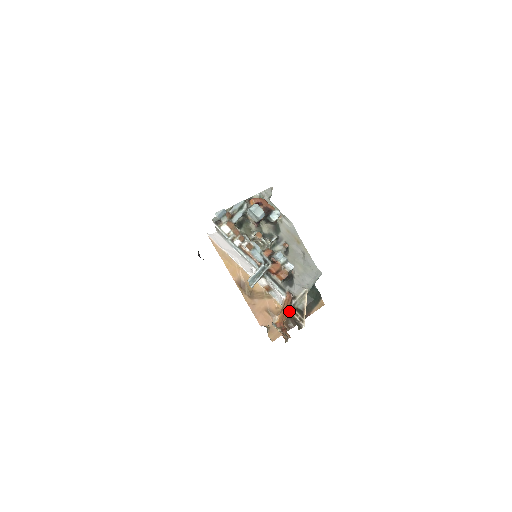
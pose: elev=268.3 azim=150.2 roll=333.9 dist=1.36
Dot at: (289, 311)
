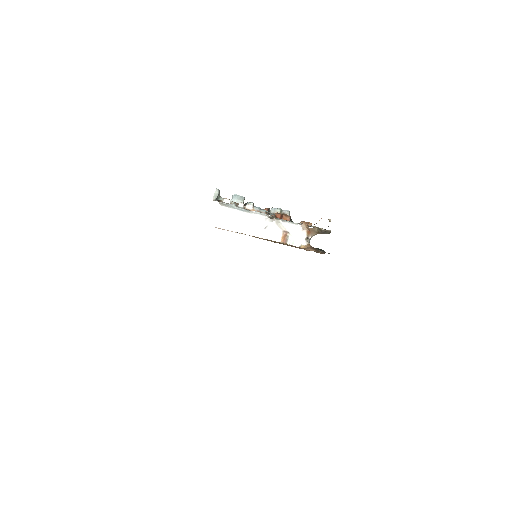
Dot at: occluded
